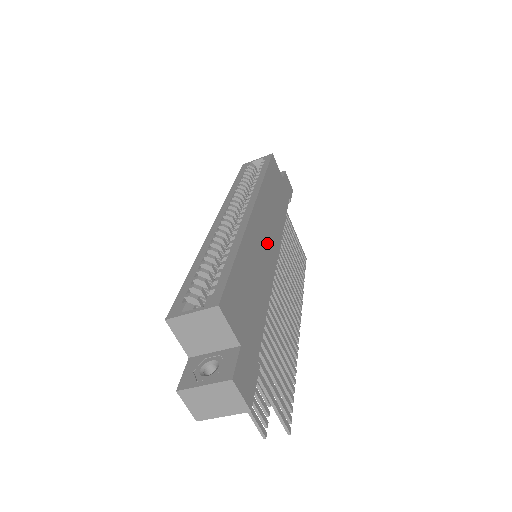
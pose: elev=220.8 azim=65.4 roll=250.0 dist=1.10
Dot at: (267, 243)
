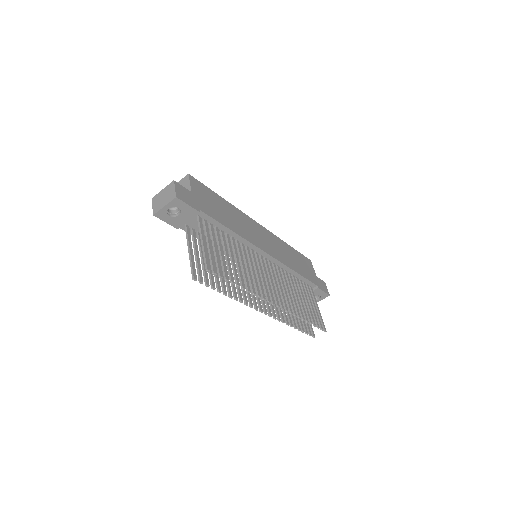
Dot at: (260, 238)
